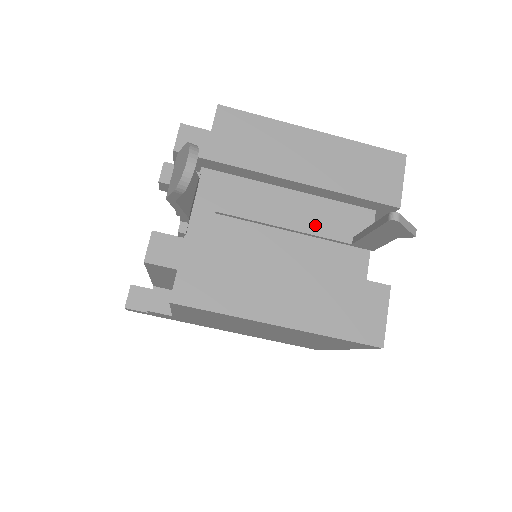
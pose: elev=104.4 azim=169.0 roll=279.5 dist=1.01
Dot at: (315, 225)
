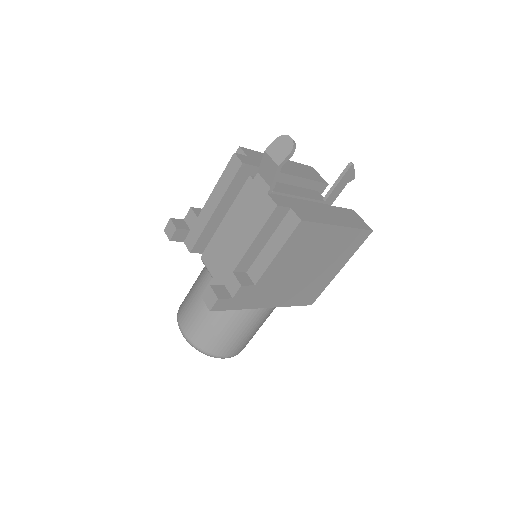
Dot at: occluded
